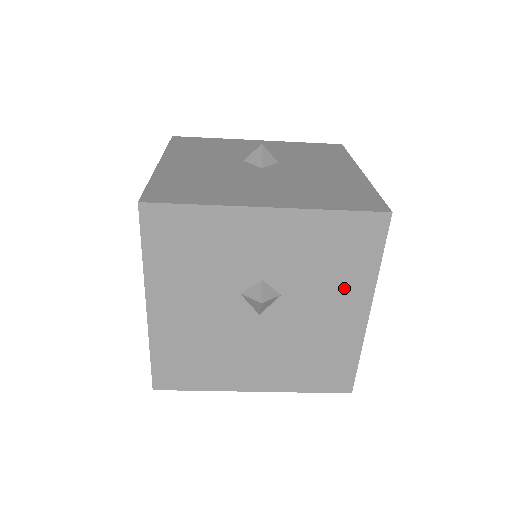
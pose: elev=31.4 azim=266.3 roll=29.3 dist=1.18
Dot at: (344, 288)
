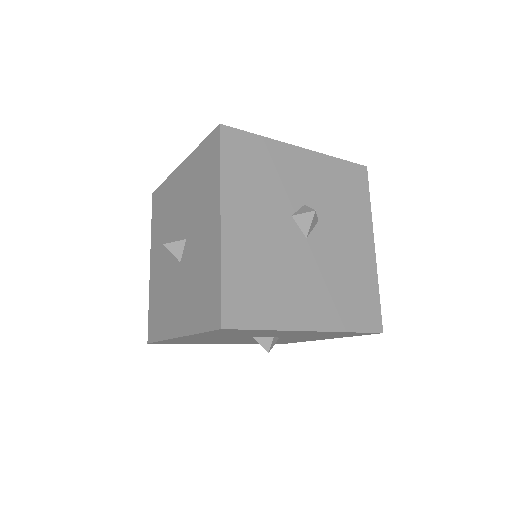
Dot at: occluded
